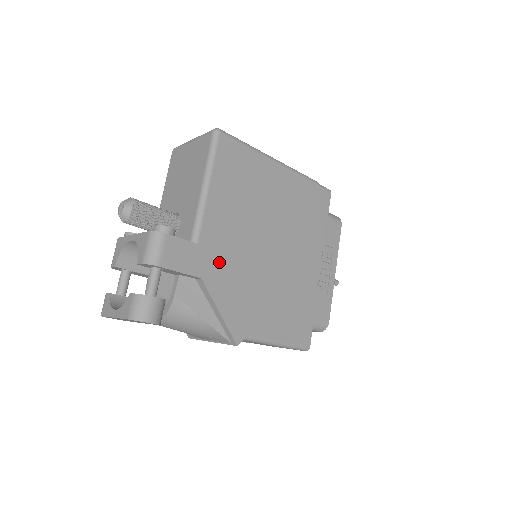
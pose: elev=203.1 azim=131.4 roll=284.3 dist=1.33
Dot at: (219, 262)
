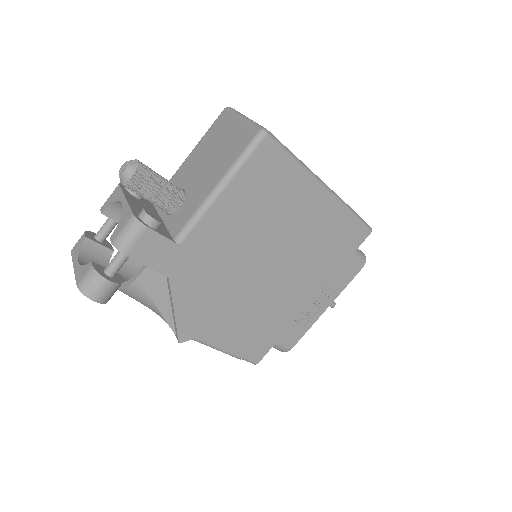
Dot at: (196, 268)
